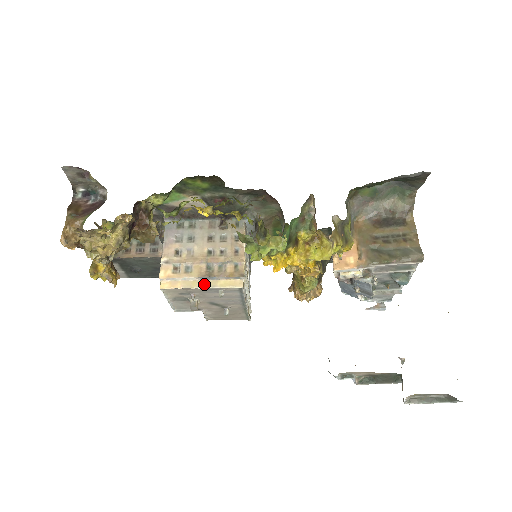
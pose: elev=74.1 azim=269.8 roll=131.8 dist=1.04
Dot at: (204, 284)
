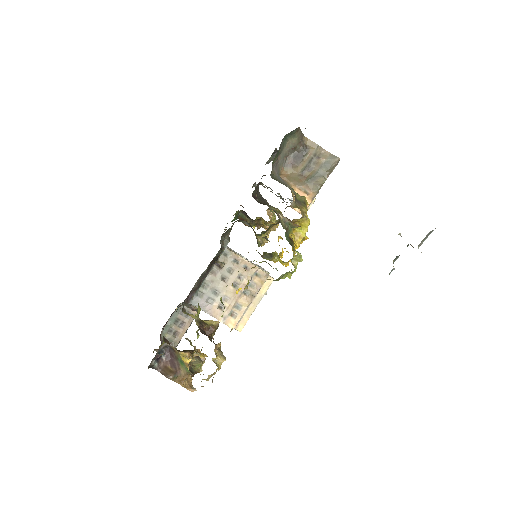
Dot at: (256, 303)
